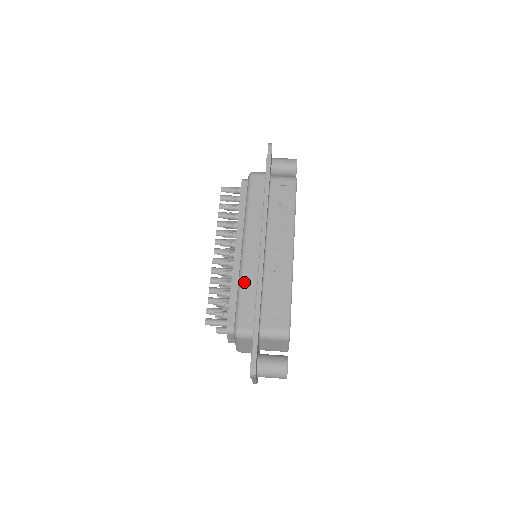
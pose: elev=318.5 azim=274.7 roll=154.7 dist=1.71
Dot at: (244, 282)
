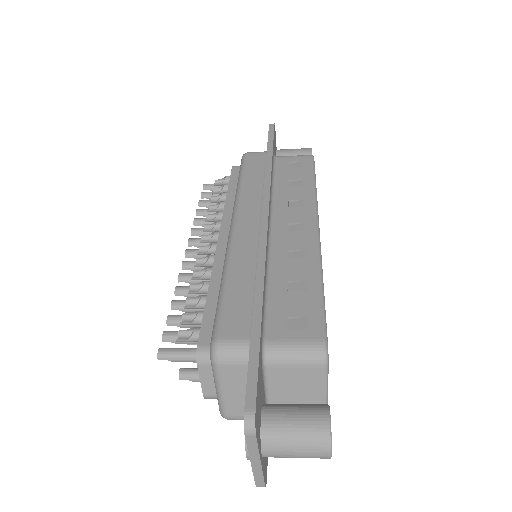
Dot at: (232, 269)
